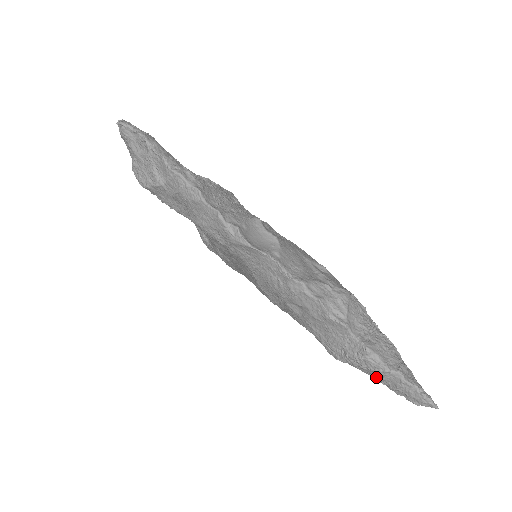
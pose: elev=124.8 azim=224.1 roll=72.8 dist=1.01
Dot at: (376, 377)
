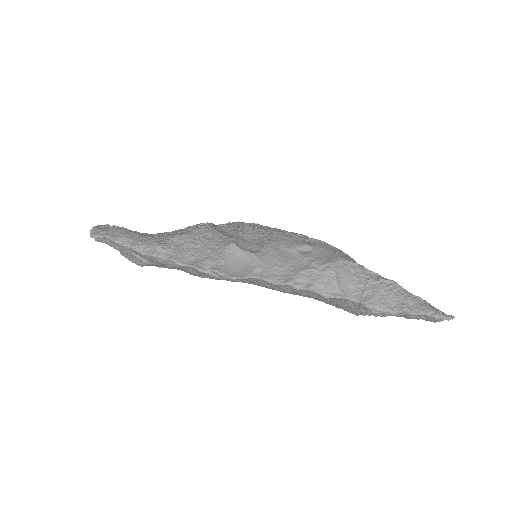
Dot at: occluded
